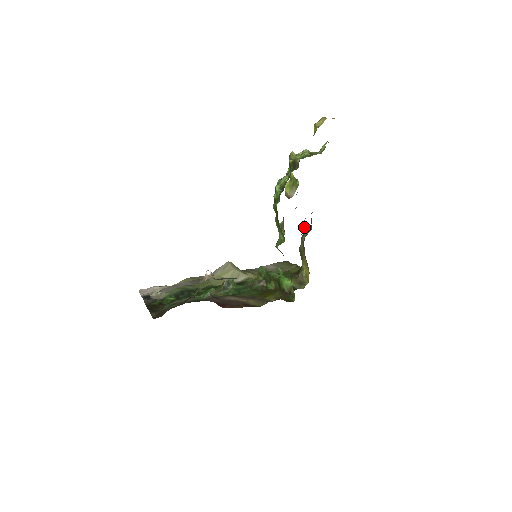
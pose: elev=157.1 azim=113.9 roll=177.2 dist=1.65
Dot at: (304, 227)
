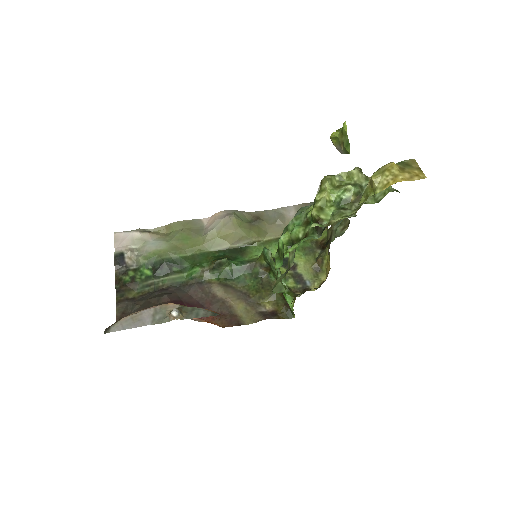
Dot at: (332, 238)
